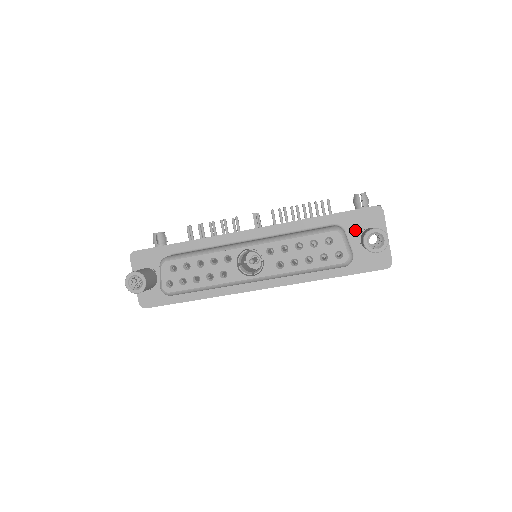
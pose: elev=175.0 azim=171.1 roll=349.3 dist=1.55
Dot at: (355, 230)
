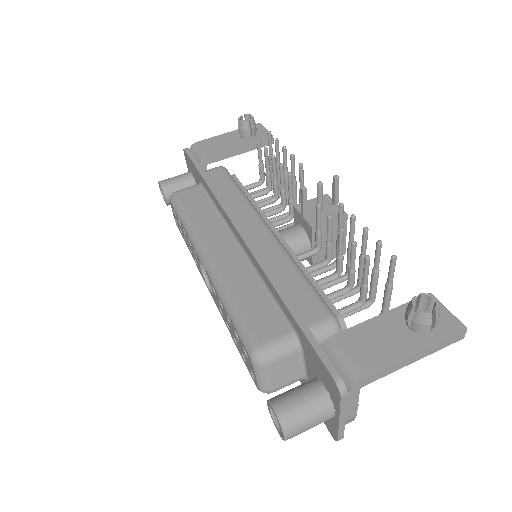
Dot at: (311, 365)
